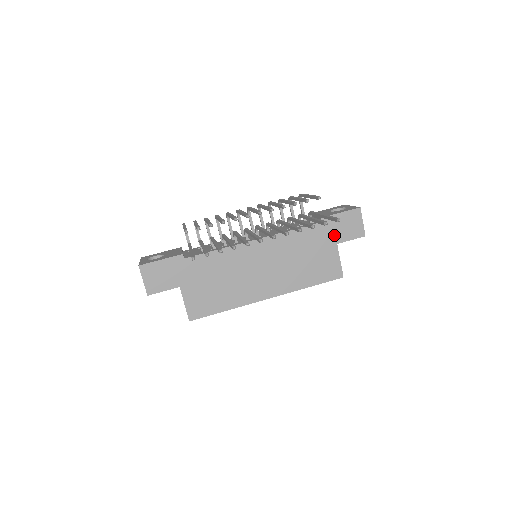
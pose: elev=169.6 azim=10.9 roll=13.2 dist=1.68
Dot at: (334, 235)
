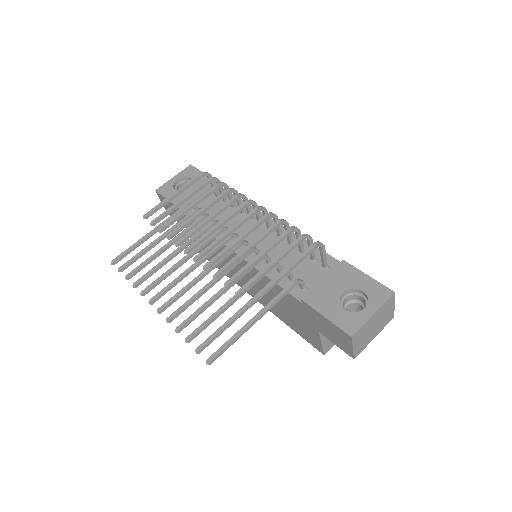
Dot at: (316, 323)
